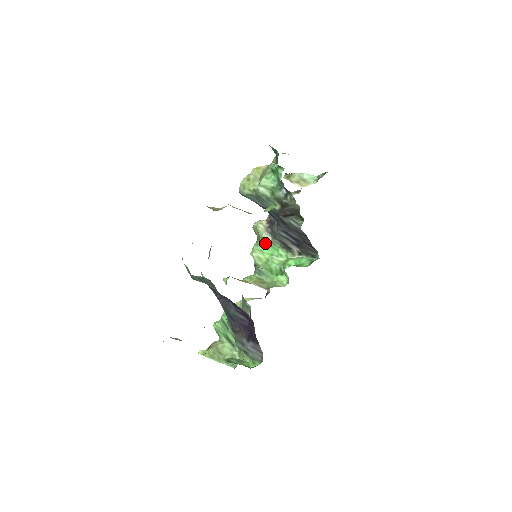
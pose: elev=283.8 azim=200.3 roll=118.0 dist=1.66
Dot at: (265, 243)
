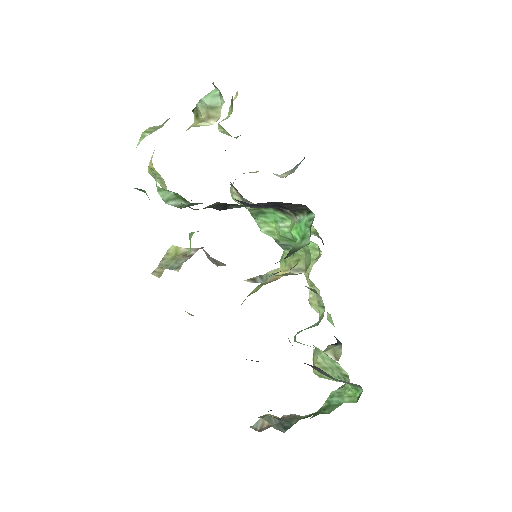
Dot at: (258, 213)
